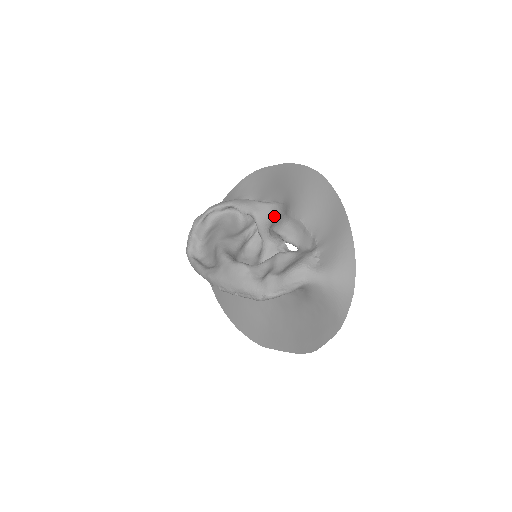
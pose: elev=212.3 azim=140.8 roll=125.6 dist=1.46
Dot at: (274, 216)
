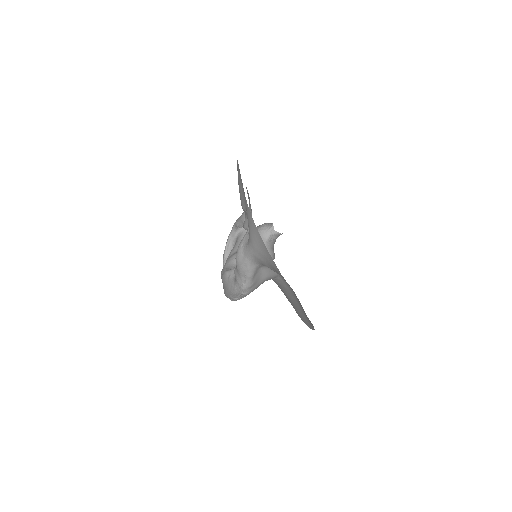
Dot at: occluded
